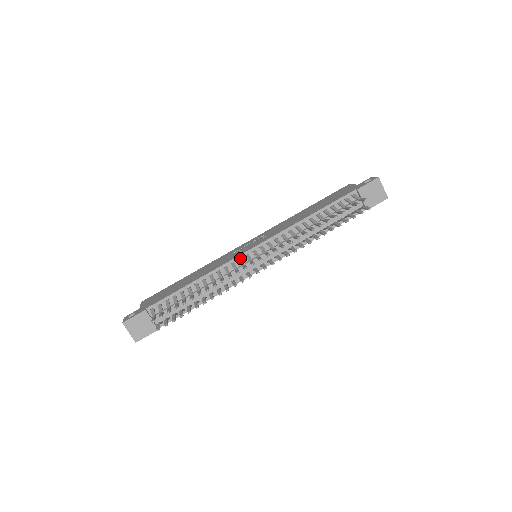
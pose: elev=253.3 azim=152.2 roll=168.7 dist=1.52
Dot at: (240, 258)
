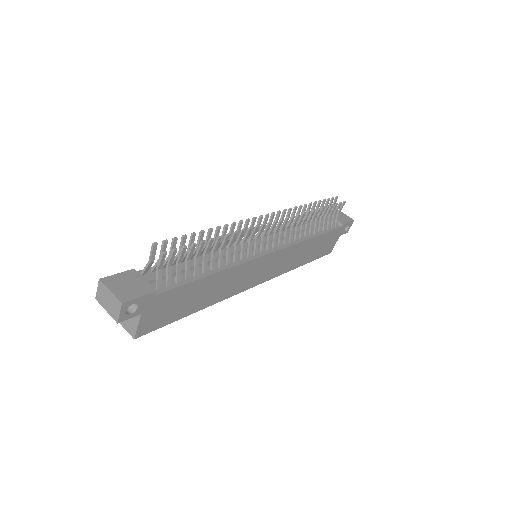
Dot at: occluded
